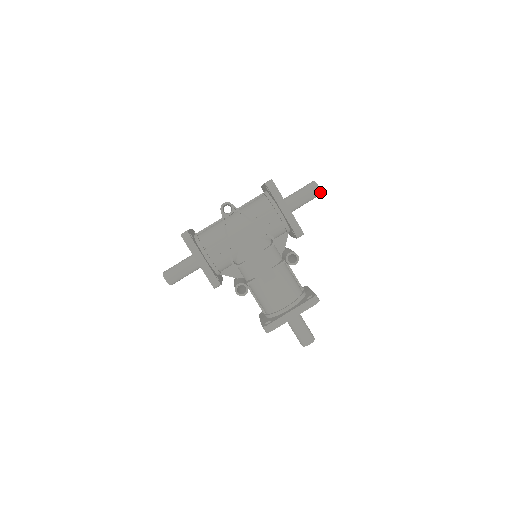
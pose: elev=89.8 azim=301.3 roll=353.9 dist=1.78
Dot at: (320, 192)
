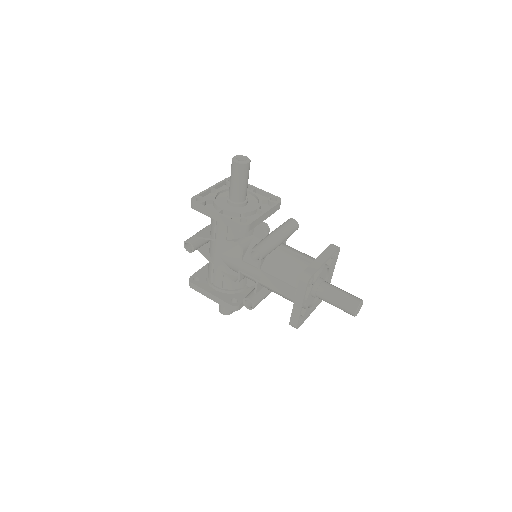
Dot at: (242, 165)
